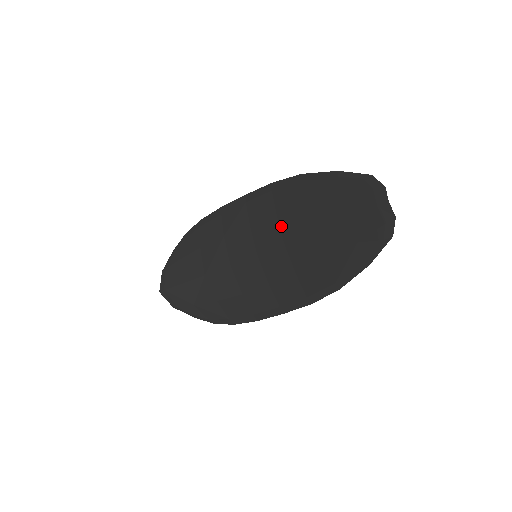
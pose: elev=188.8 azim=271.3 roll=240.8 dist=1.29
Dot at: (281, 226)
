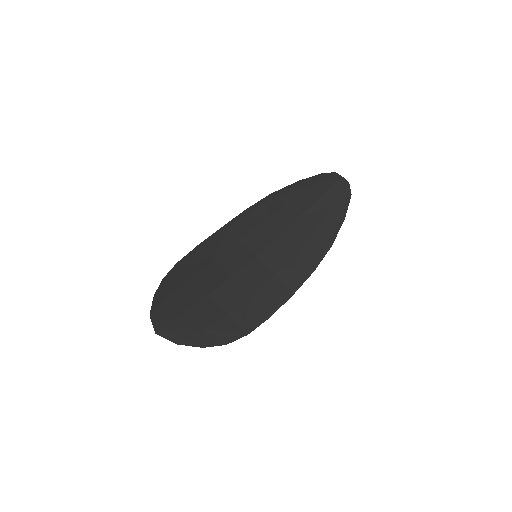
Dot at: (270, 227)
